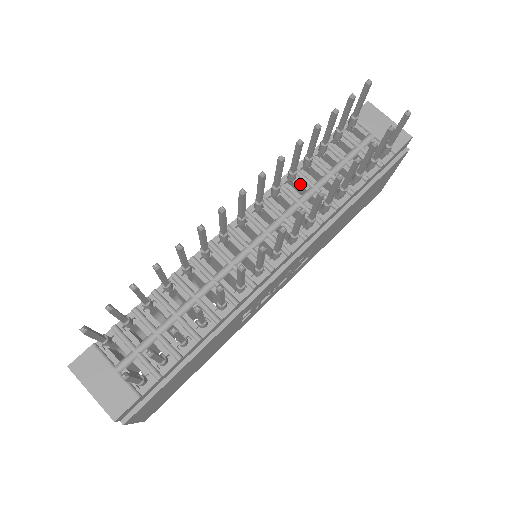
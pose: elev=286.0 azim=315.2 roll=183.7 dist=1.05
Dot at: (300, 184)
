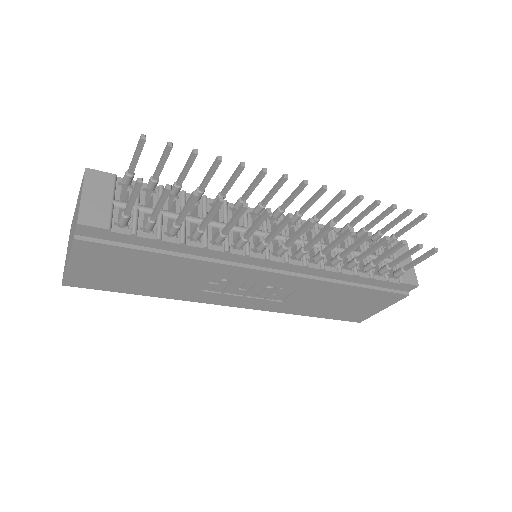
Dot at: (329, 238)
